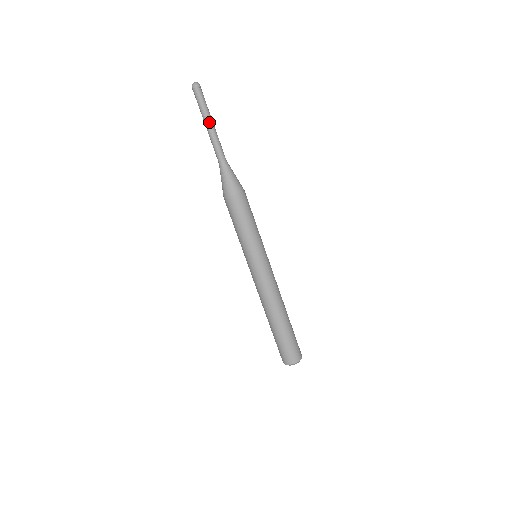
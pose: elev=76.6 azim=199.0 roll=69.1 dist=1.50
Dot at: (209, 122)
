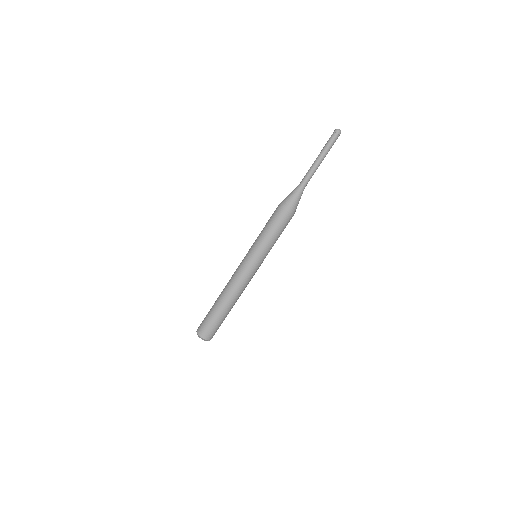
Dot at: (323, 159)
